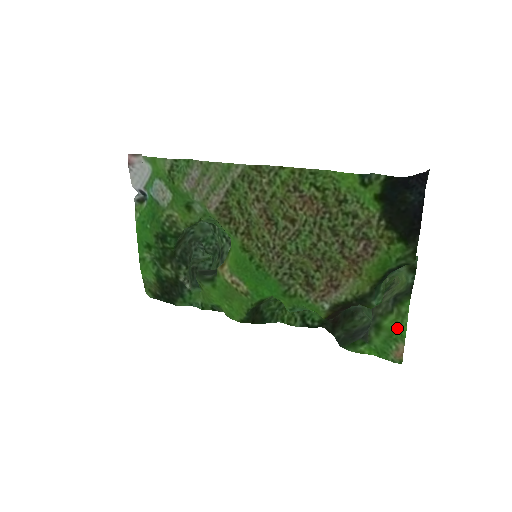
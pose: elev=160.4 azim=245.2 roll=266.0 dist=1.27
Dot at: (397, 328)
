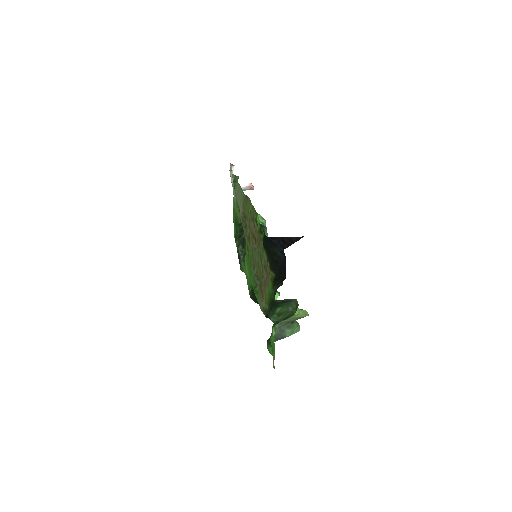
Dot at: occluded
